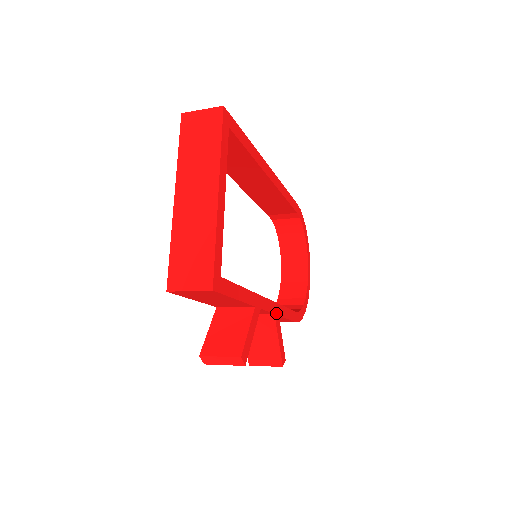
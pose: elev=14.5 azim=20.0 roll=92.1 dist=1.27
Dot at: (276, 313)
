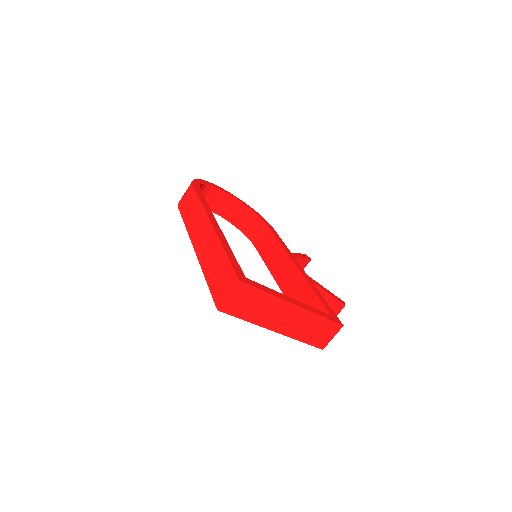
Dot at: (292, 255)
